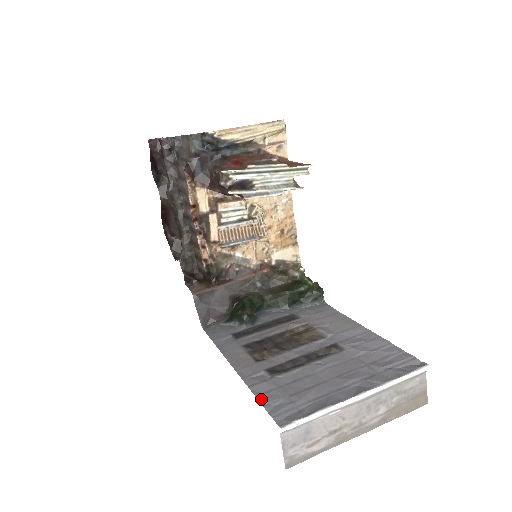
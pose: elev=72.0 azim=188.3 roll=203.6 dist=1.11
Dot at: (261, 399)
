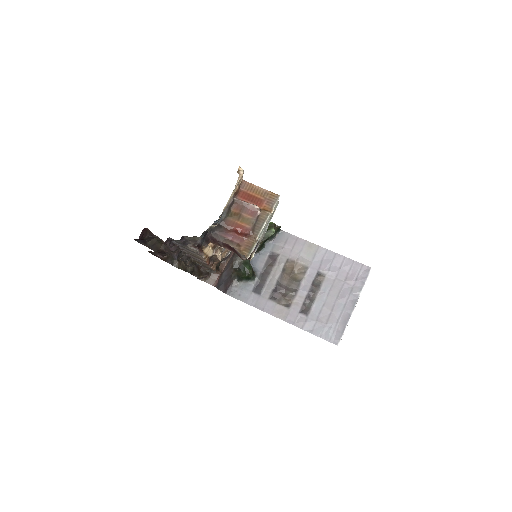
Dot at: (315, 334)
